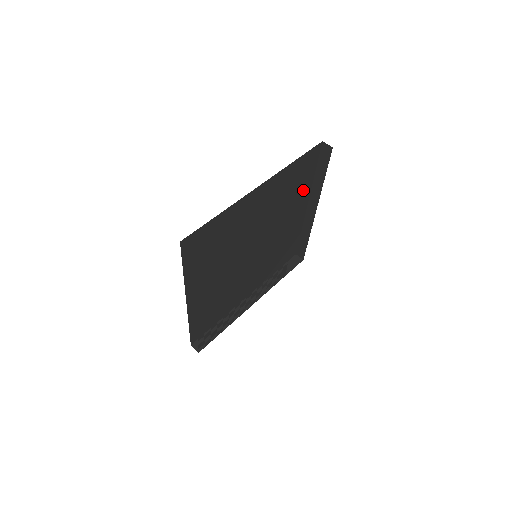
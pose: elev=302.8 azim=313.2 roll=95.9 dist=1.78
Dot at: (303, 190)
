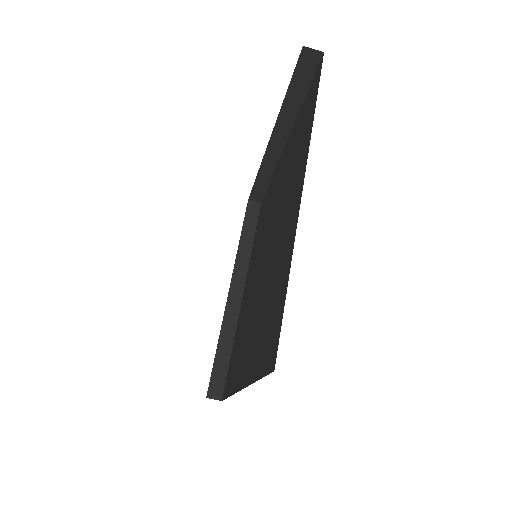
Dot at: occluded
